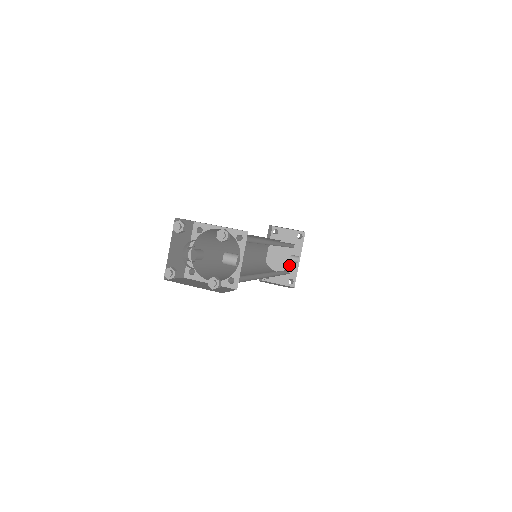
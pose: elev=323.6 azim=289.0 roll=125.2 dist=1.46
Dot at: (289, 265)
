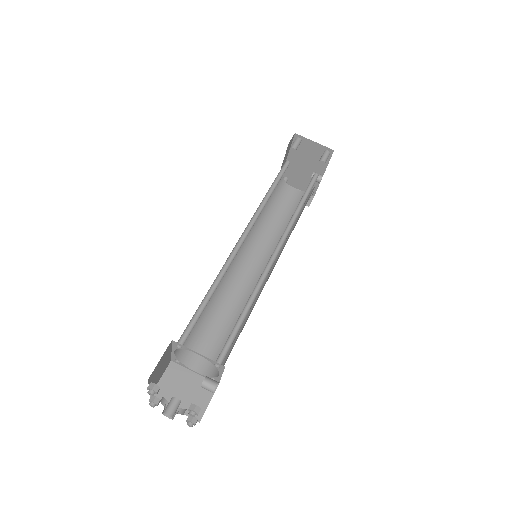
Dot at: occluded
